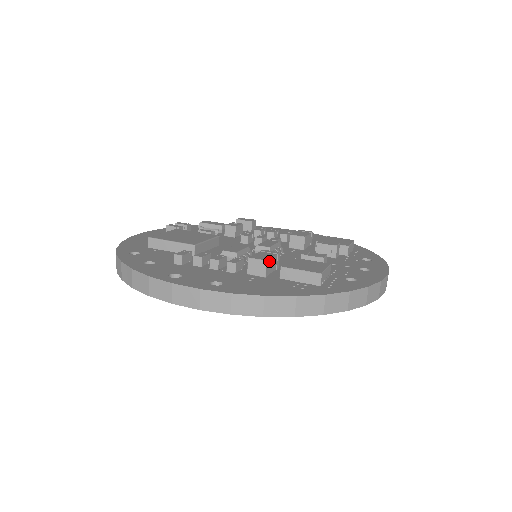
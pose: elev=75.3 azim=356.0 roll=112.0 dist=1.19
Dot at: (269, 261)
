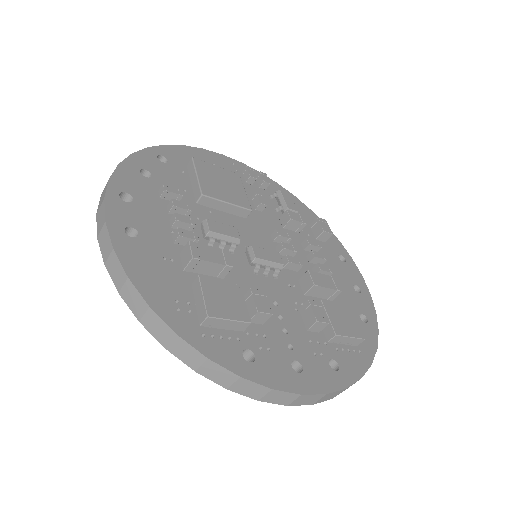
Dot at: (201, 261)
